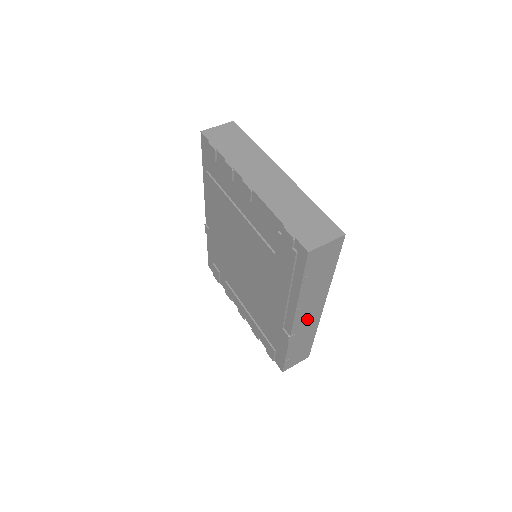
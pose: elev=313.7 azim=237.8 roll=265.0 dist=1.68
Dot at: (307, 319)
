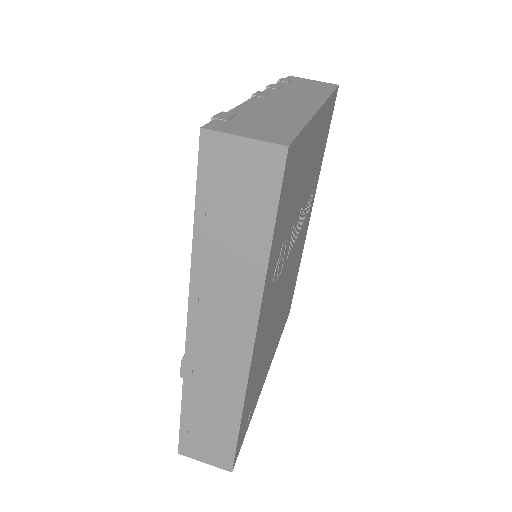
Dot at: (218, 347)
